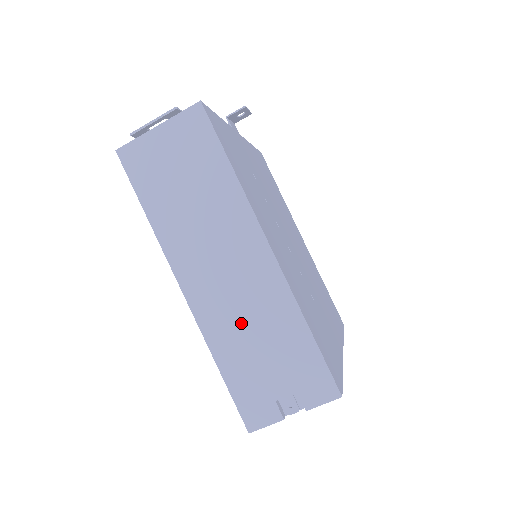
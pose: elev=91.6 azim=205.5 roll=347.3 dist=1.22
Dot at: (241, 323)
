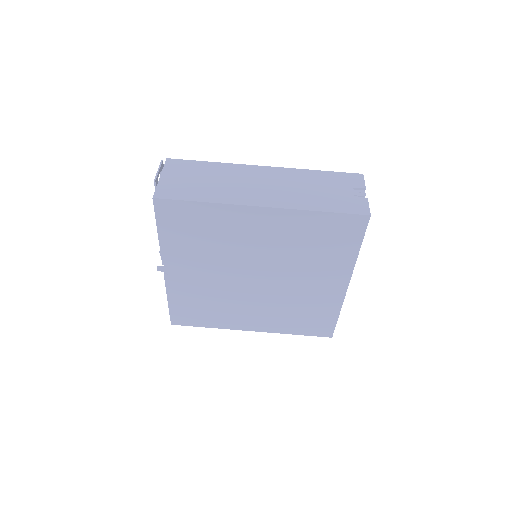
Dot at: (299, 192)
